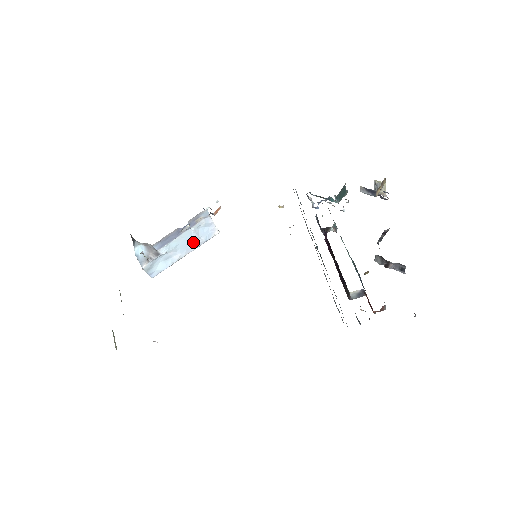
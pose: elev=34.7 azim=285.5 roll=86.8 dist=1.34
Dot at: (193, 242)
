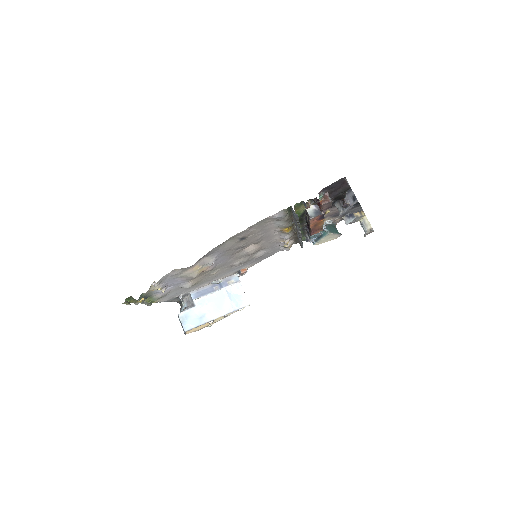
Dot at: (225, 306)
